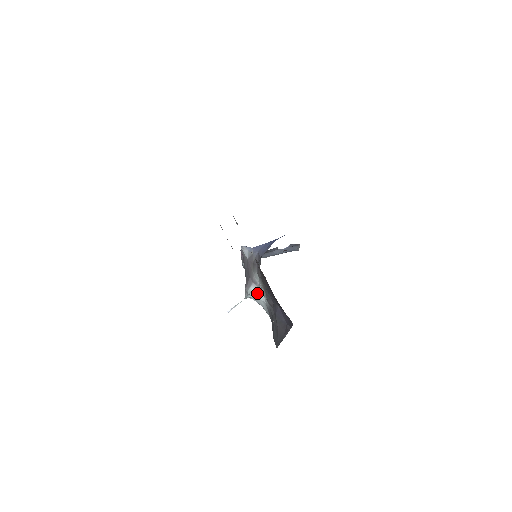
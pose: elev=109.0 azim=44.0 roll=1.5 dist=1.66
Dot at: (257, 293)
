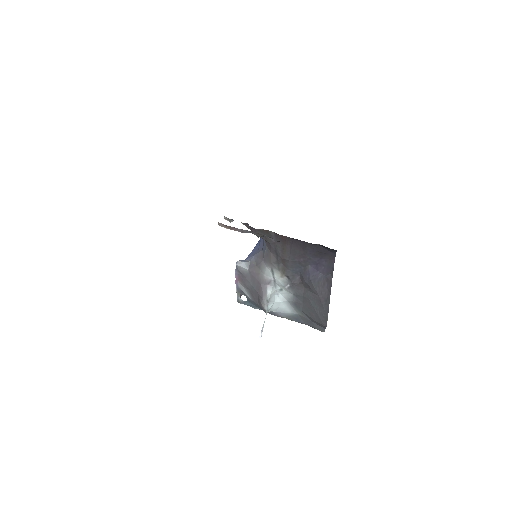
Dot at: (274, 297)
